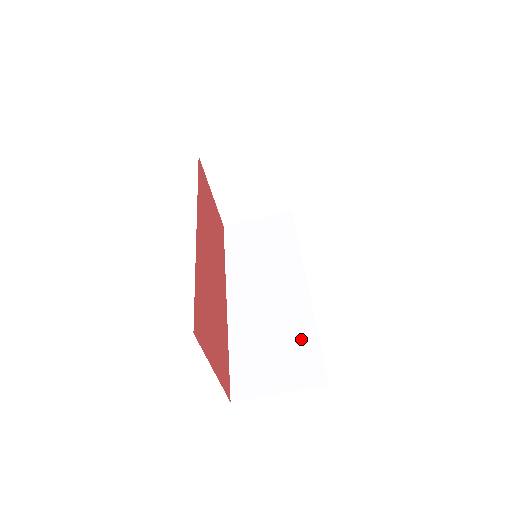
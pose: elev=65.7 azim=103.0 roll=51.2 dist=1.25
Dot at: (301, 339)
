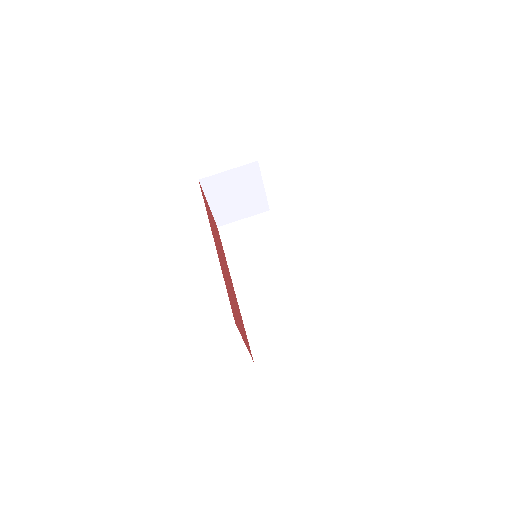
Dot at: (295, 312)
